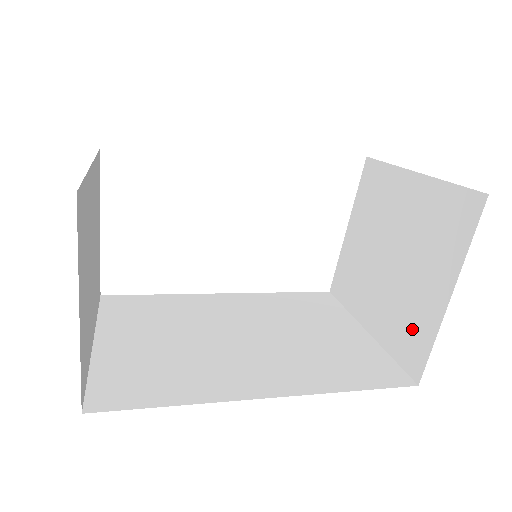
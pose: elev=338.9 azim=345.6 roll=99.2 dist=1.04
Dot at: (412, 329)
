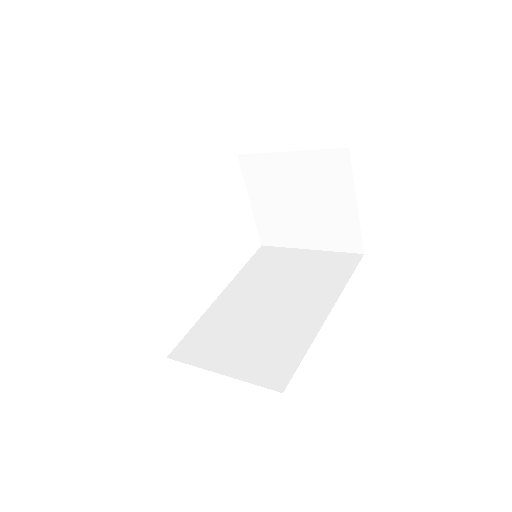
Dot at: (342, 231)
